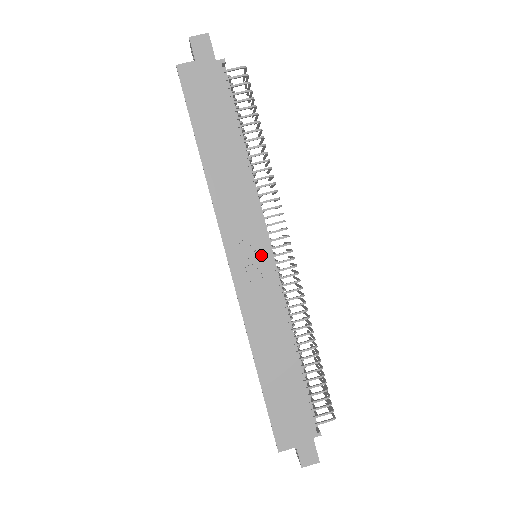
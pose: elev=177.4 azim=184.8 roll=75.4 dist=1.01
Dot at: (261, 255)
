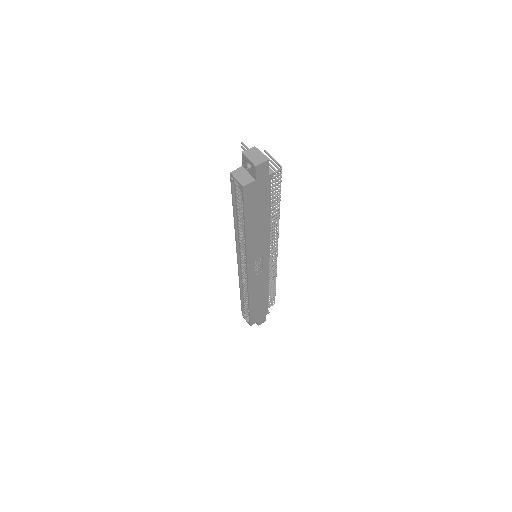
Dot at: (265, 262)
